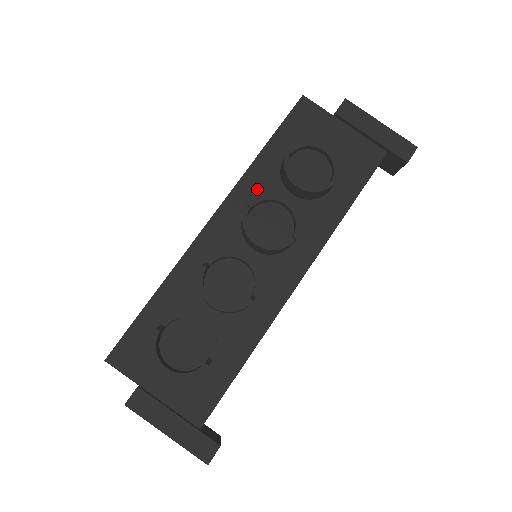
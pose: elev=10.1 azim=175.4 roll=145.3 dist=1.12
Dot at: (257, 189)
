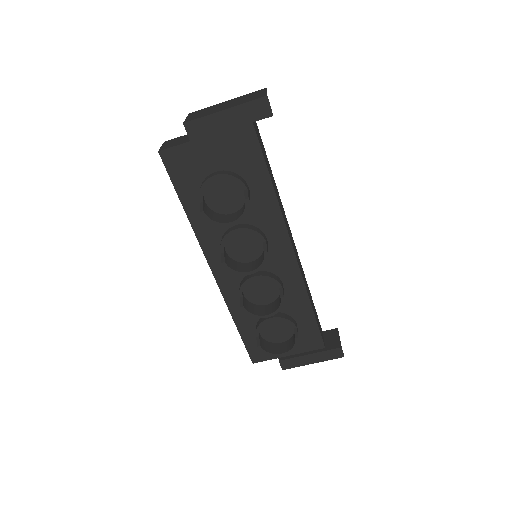
Dot at: (212, 235)
